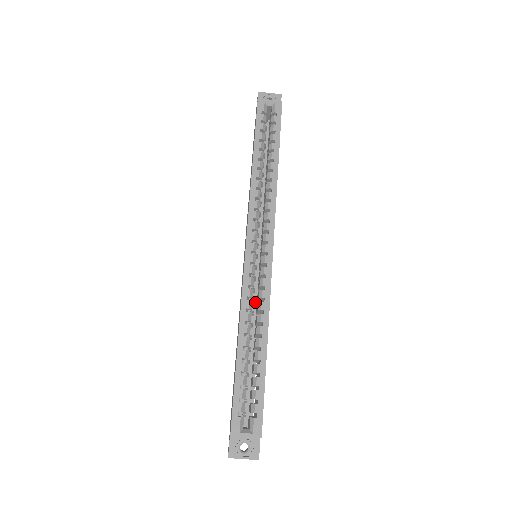
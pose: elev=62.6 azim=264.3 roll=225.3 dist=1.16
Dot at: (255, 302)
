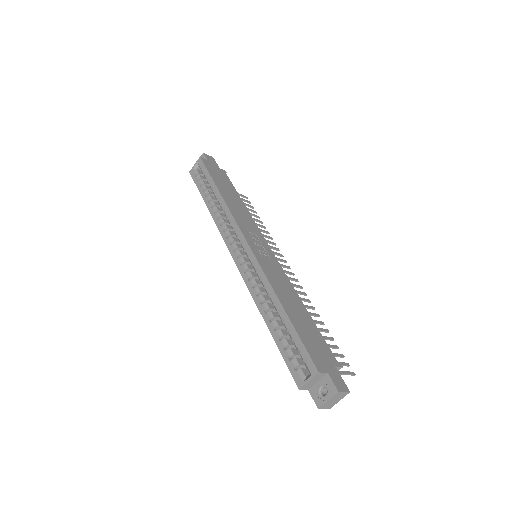
Dot at: occluded
